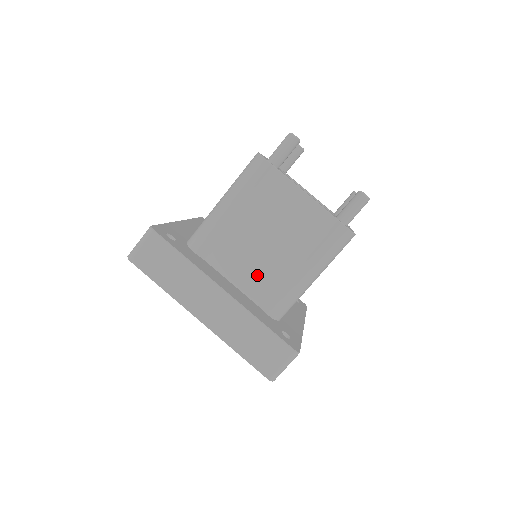
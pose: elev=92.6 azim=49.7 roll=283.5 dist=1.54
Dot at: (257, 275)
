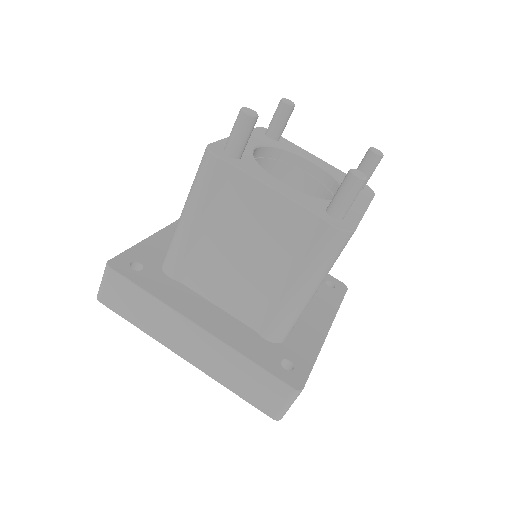
Dot at: (243, 295)
